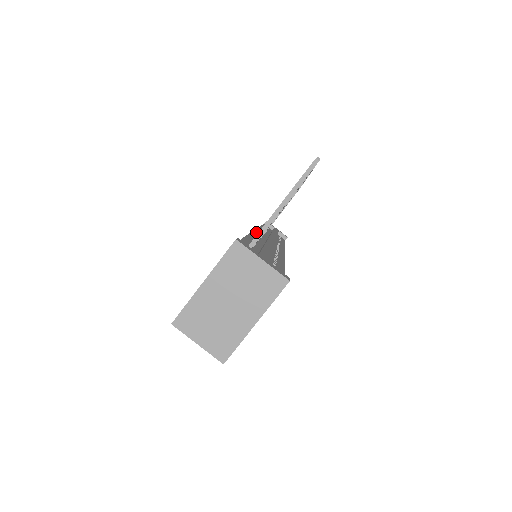
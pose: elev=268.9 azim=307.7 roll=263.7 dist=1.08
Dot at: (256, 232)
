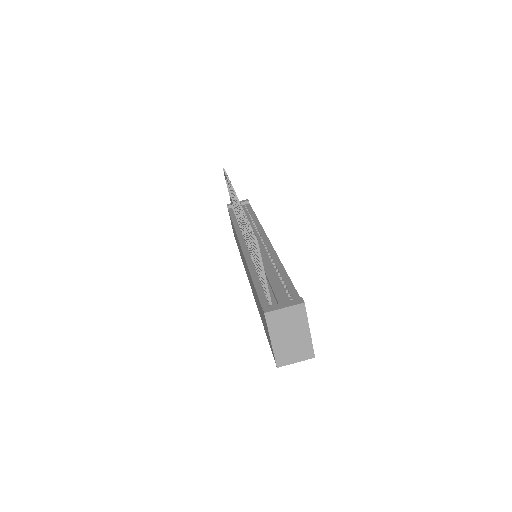
Dot at: (243, 248)
